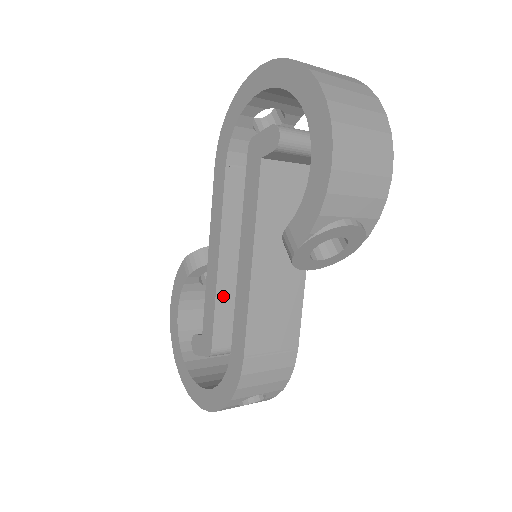
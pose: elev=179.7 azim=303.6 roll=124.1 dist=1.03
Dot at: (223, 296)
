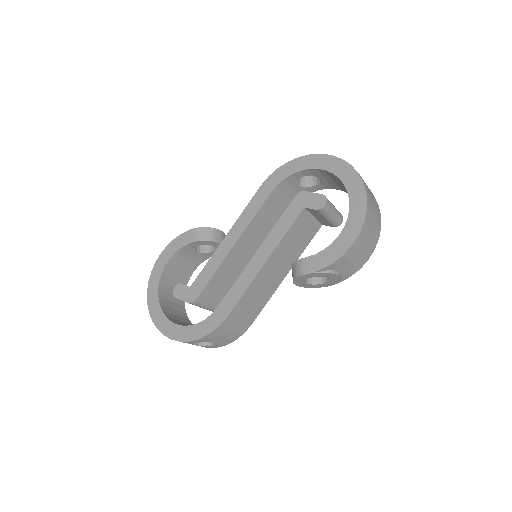
Dot at: (221, 270)
